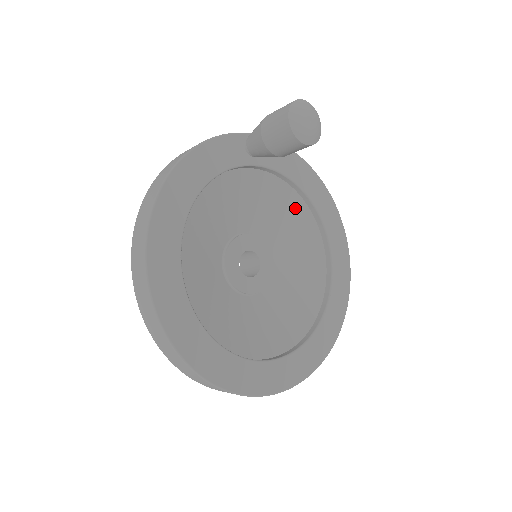
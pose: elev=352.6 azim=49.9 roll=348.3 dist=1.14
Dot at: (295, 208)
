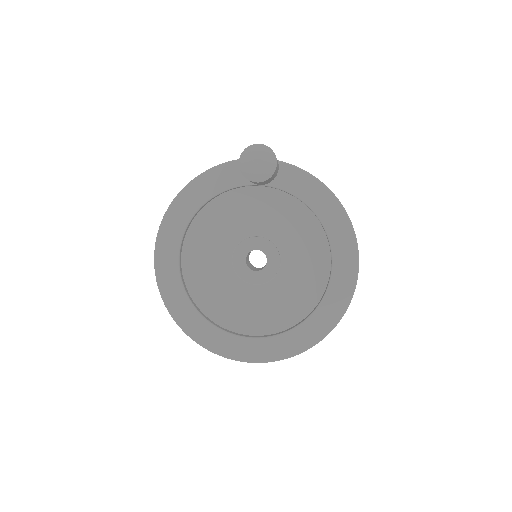
Dot at: (309, 224)
